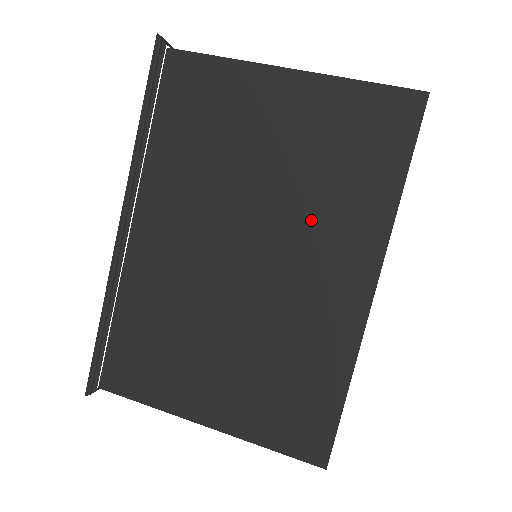
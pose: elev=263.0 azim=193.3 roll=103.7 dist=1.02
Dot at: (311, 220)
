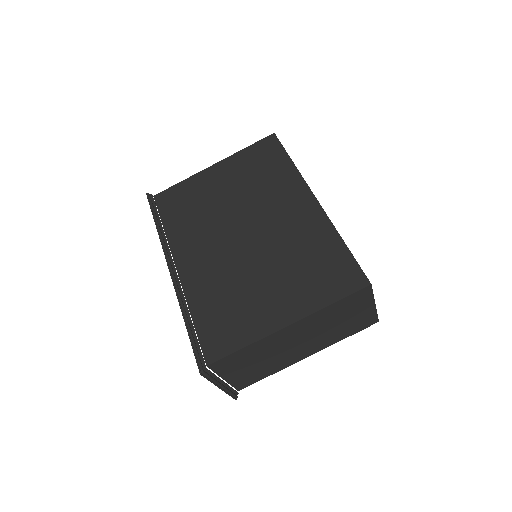
Dot at: (264, 198)
